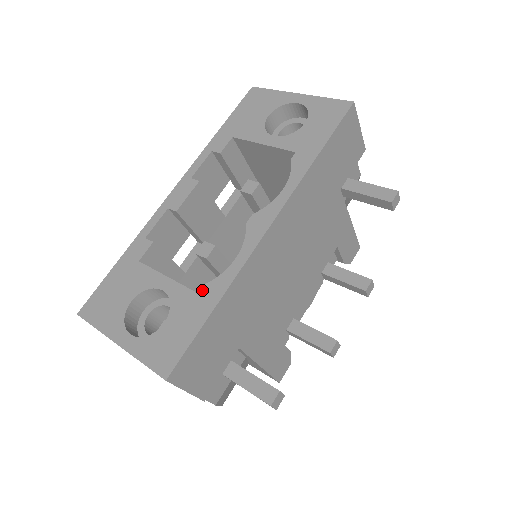
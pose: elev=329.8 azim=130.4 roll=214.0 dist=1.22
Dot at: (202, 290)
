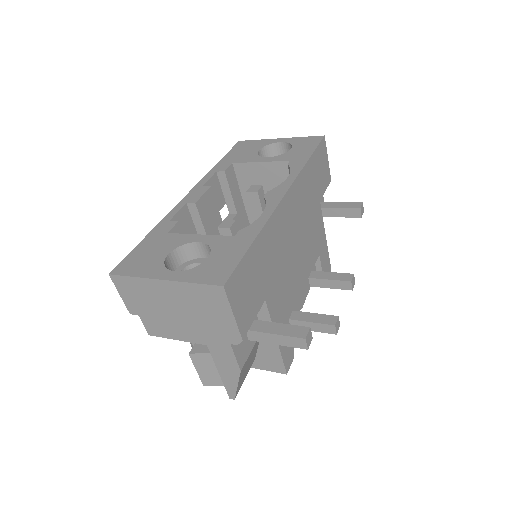
Dot at: (238, 233)
